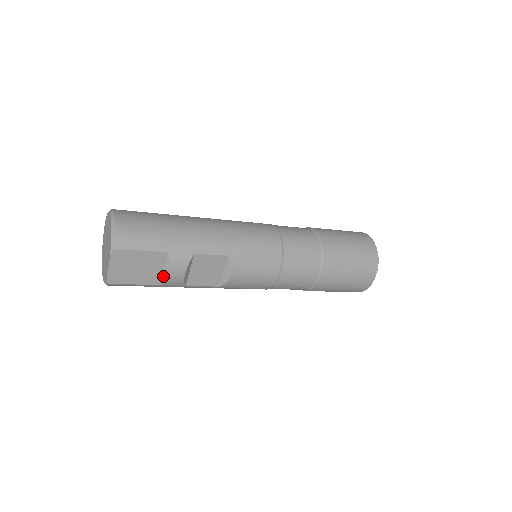
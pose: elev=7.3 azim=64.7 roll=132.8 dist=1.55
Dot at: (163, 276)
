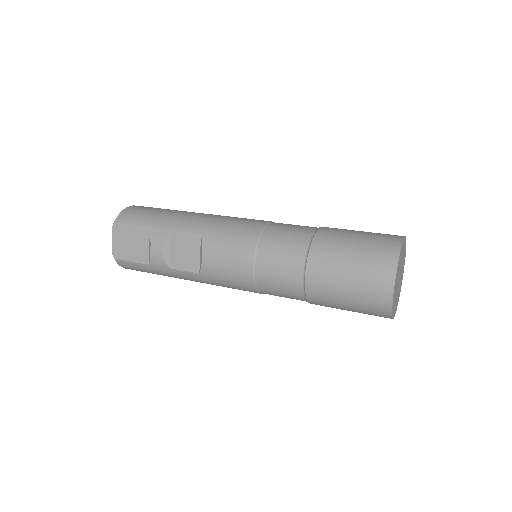
Dot at: (149, 254)
